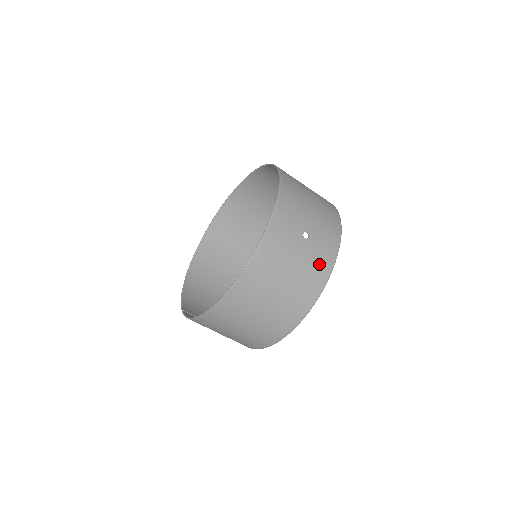
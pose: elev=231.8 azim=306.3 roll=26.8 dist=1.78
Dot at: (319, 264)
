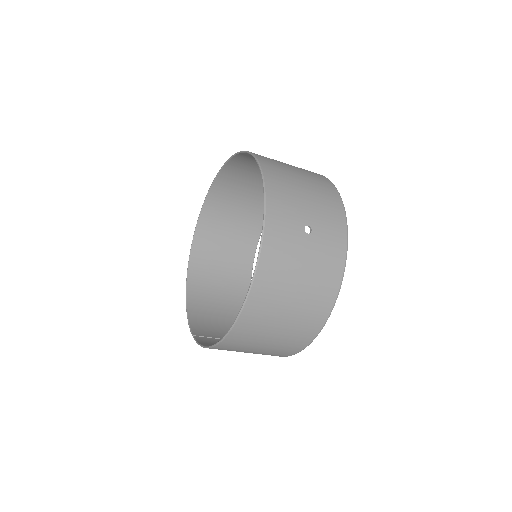
Dot at: (330, 257)
